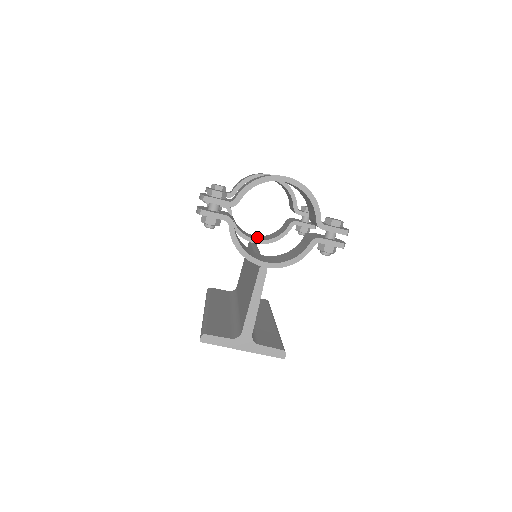
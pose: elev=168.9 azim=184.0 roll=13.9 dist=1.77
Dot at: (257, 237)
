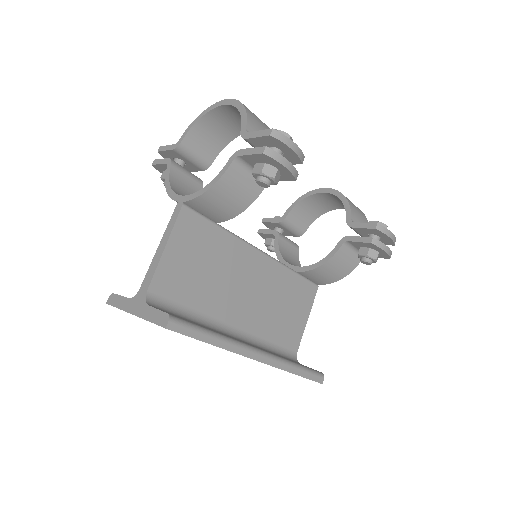
Dot at: occluded
